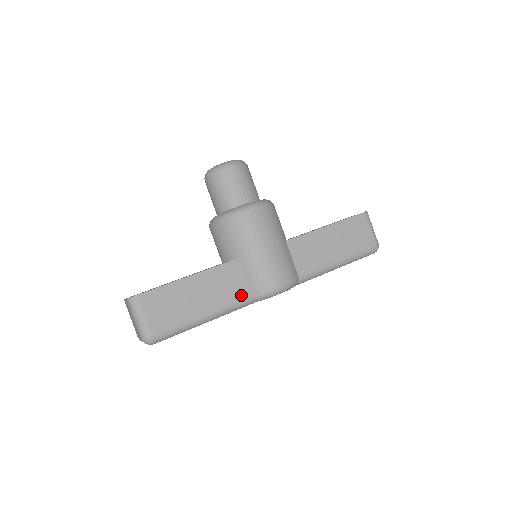
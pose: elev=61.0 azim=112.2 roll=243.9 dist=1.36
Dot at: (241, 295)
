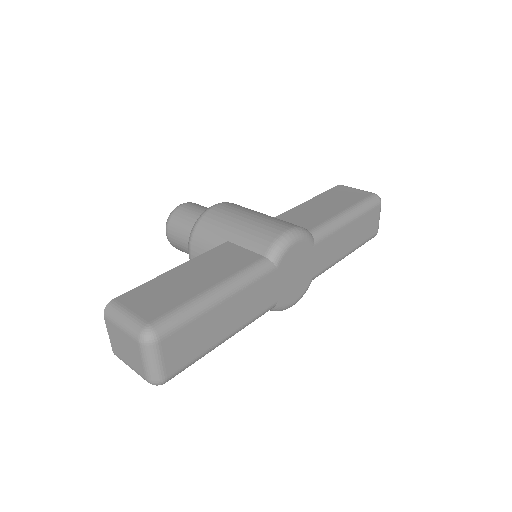
Dot at: (250, 261)
